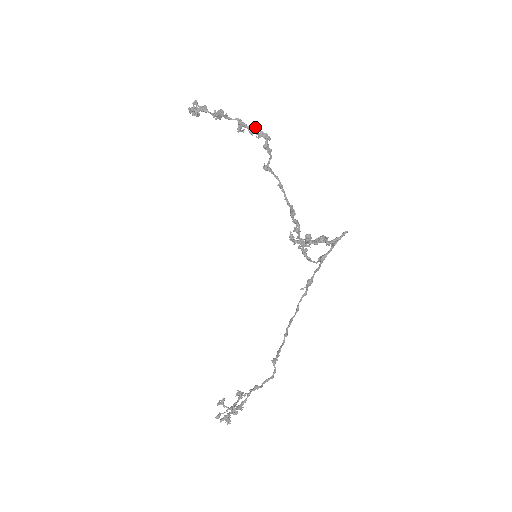
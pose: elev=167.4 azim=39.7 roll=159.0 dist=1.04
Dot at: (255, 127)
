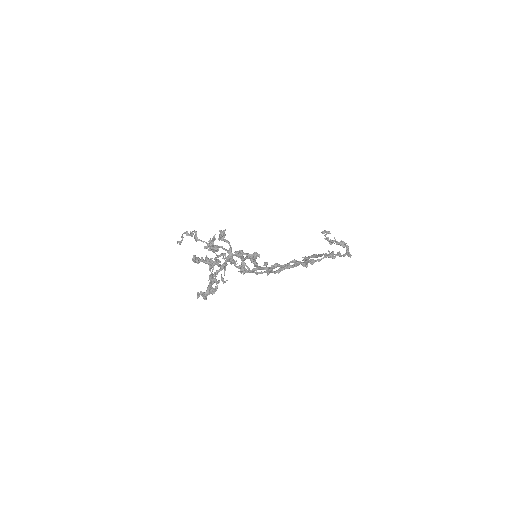
Dot at: (232, 261)
